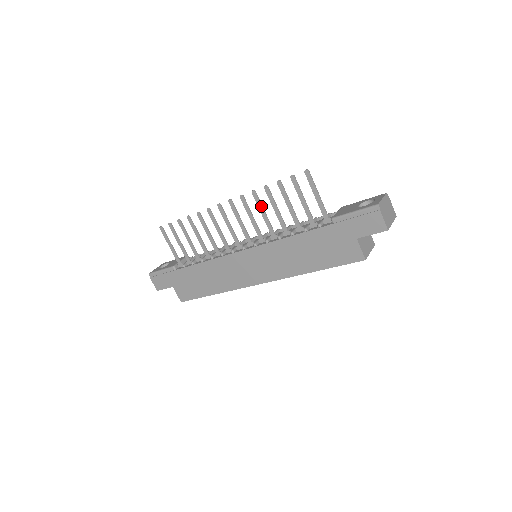
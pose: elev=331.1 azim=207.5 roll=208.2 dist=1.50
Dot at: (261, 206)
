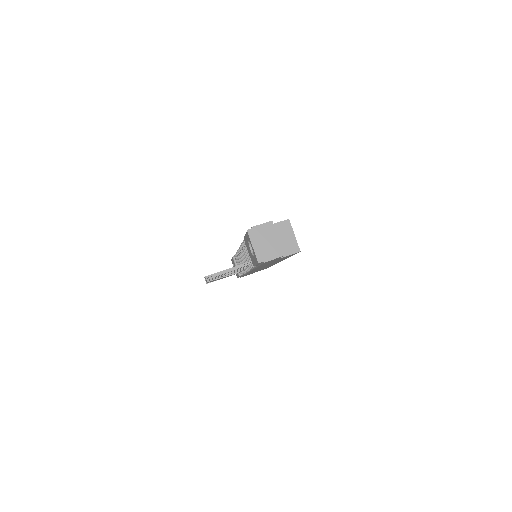
Dot at: occluded
